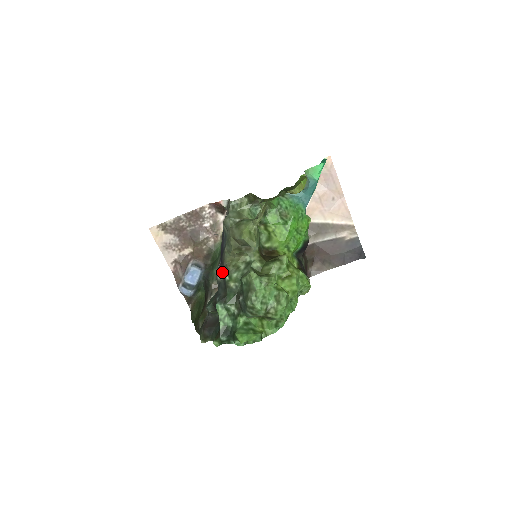
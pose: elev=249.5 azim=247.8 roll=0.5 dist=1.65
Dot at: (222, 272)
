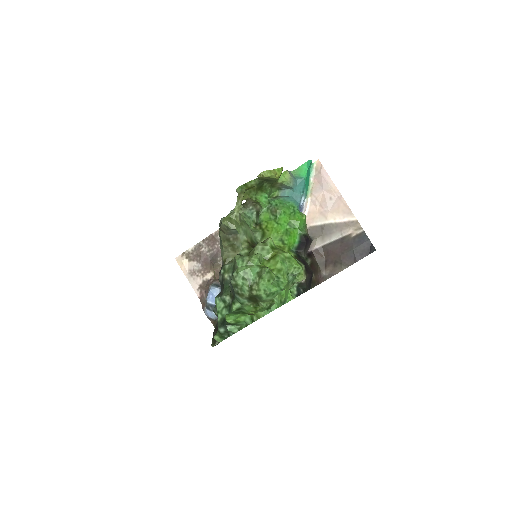
Dot at: occluded
